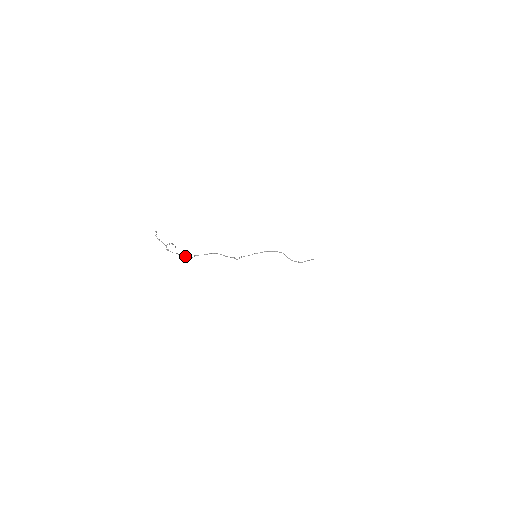
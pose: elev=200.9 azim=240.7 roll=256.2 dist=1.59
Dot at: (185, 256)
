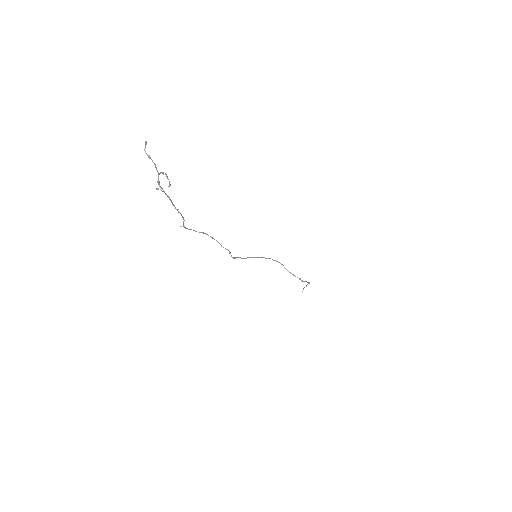
Dot at: (179, 212)
